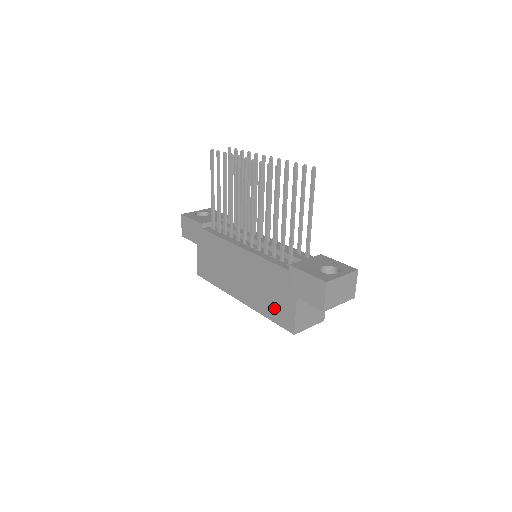
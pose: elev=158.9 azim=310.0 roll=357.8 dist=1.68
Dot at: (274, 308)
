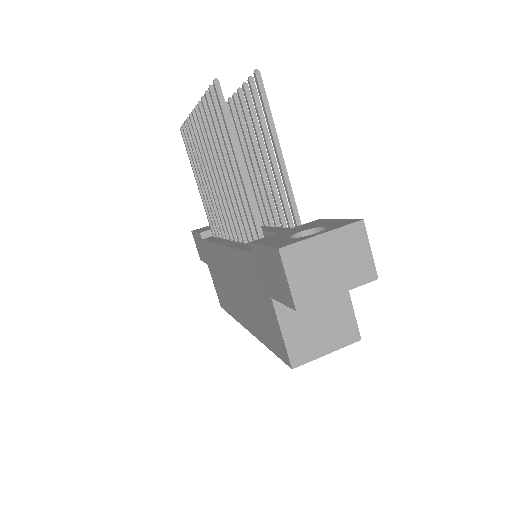
Dot at: (265, 328)
